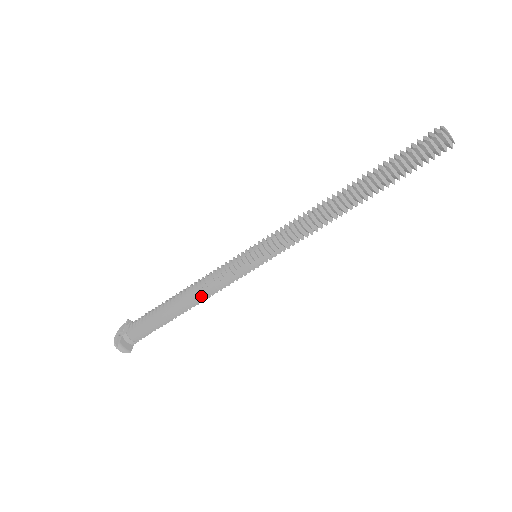
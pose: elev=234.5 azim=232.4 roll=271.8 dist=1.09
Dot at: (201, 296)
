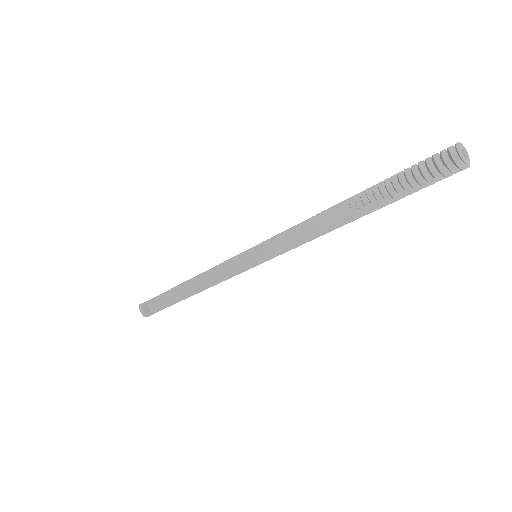
Dot at: (205, 282)
